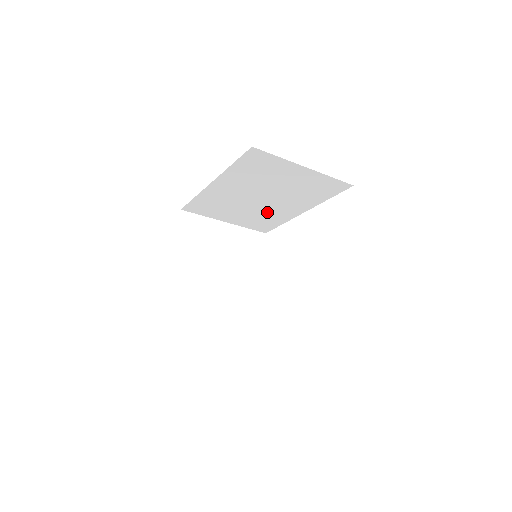
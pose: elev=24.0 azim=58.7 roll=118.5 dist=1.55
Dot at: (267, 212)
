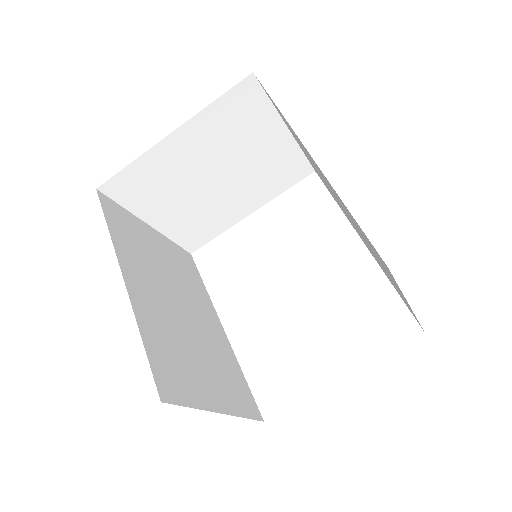
Dot at: occluded
